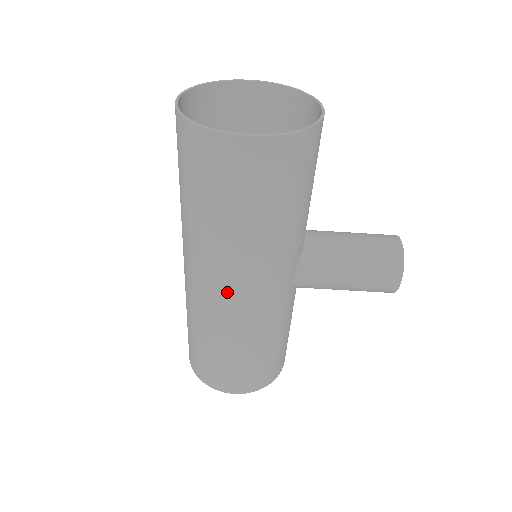
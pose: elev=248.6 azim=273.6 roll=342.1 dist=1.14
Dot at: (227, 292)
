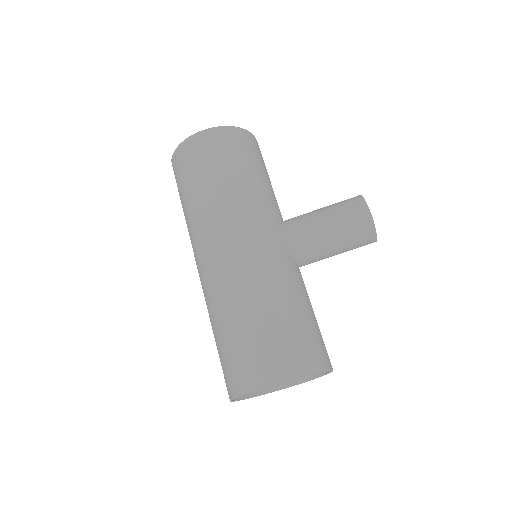
Dot at: (224, 245)
